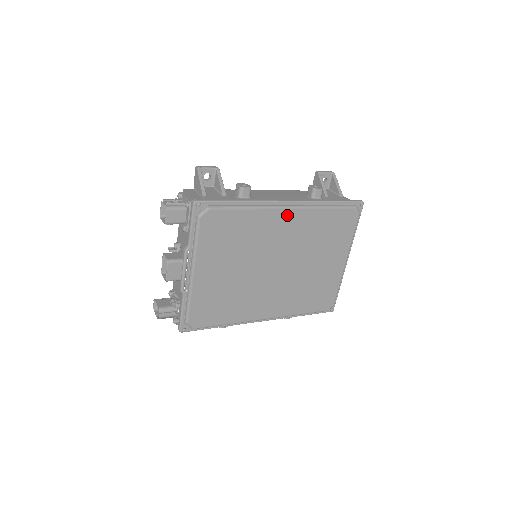
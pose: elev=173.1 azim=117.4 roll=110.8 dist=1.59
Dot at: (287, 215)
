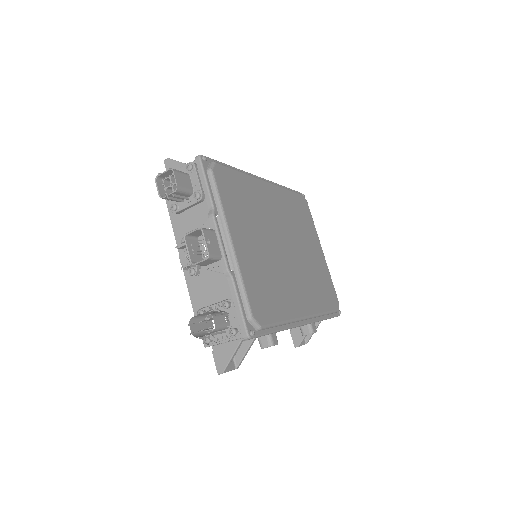
Dot at: (268, 188)
